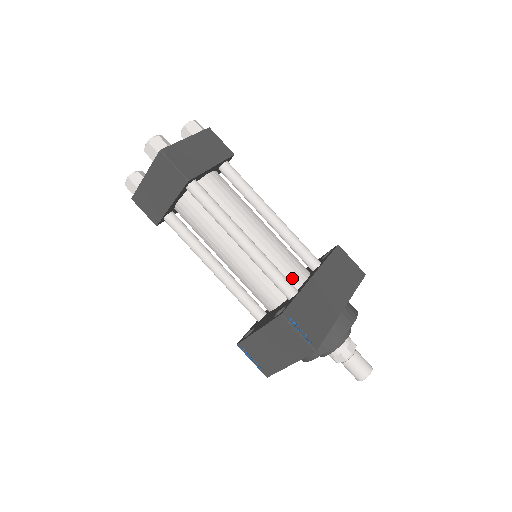
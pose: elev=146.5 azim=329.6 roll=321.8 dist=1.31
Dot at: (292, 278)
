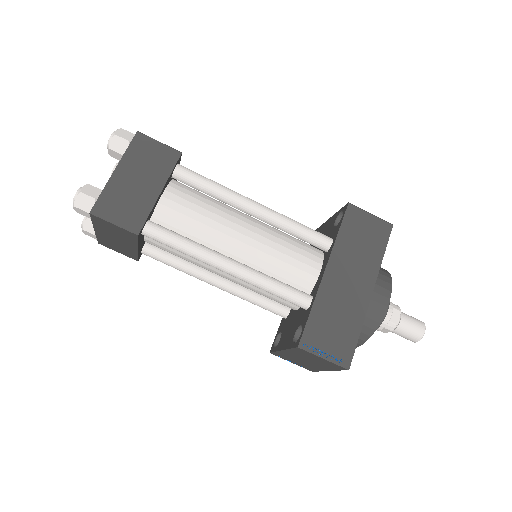
Dot at: (302, 280)
